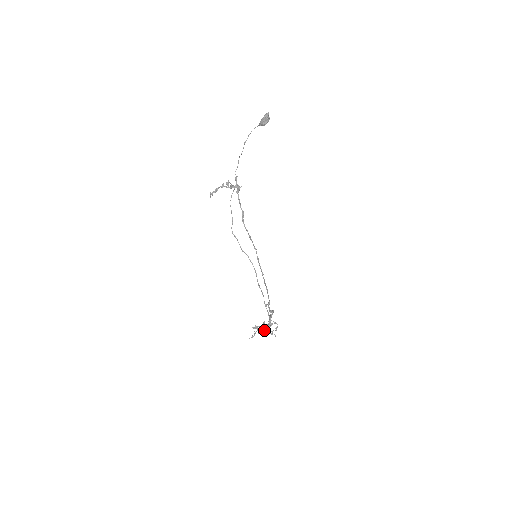
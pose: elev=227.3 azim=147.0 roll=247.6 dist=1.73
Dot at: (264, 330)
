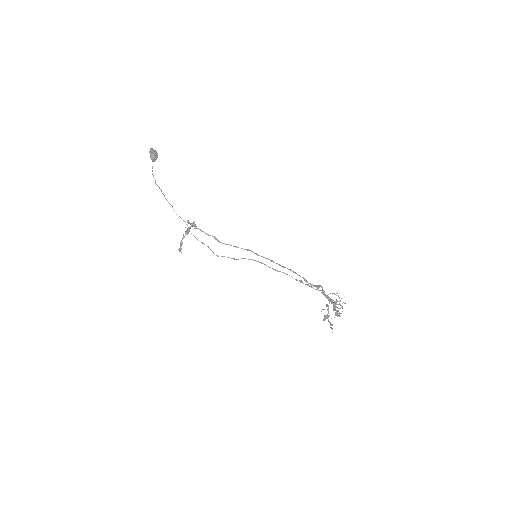
Dot at: (335, 312)
